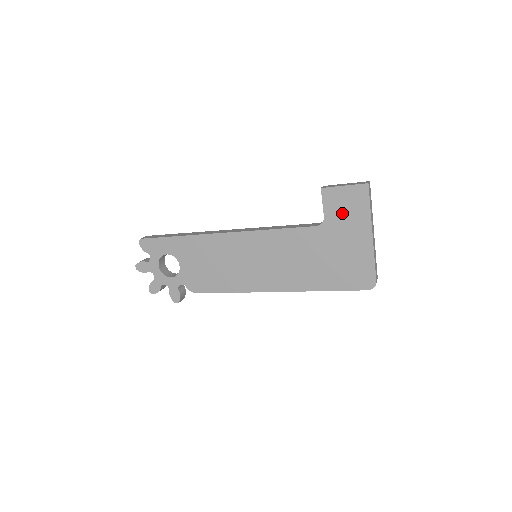
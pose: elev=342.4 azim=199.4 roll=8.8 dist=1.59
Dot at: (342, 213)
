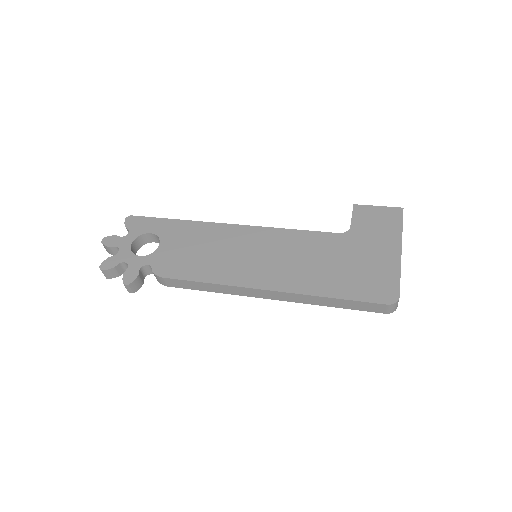
Dot at: (371, 226)
